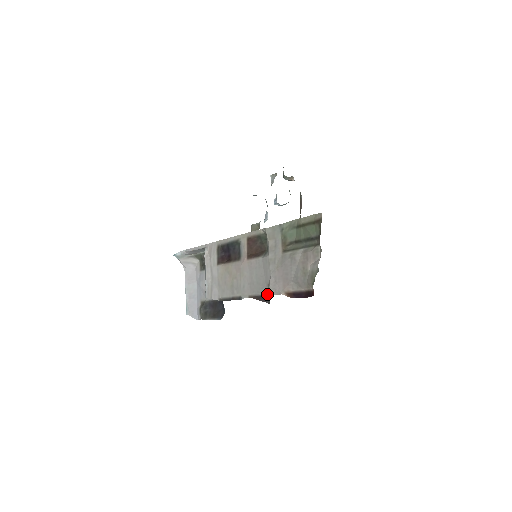
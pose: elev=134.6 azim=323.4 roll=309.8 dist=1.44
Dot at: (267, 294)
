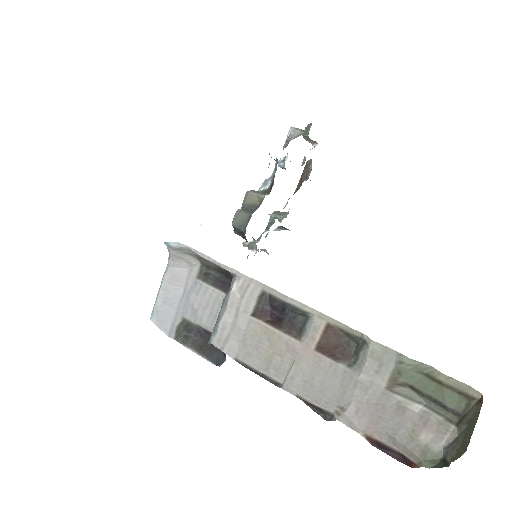
Dot at: (331, 413)
